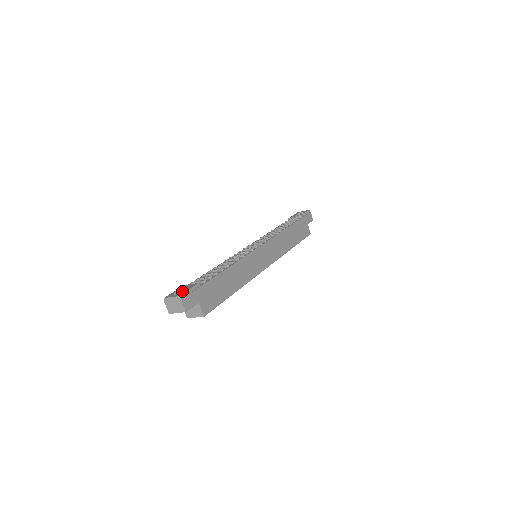
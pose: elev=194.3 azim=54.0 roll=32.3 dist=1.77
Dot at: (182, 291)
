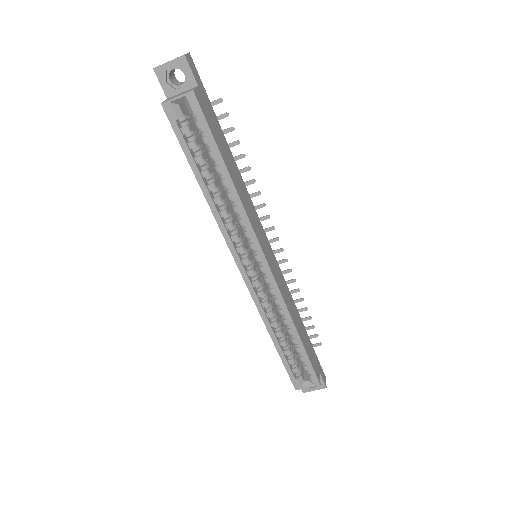
Dot at: occluded
